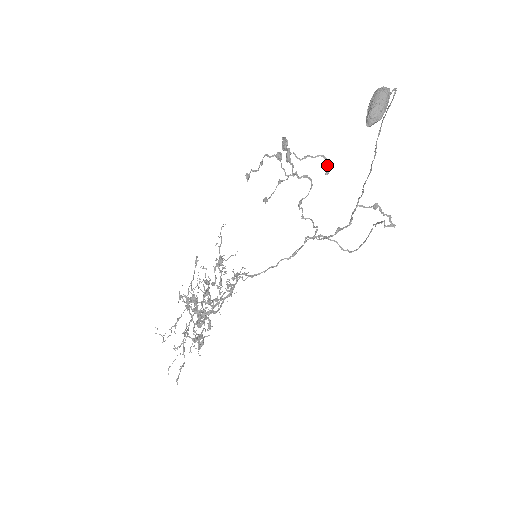
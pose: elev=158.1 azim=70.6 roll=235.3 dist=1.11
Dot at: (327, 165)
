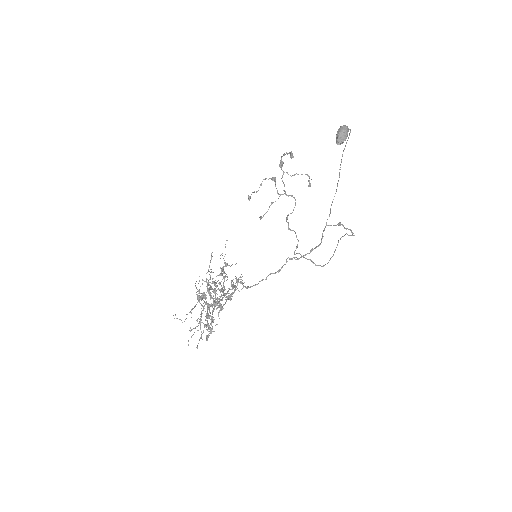
Dot at: (309, 180)
